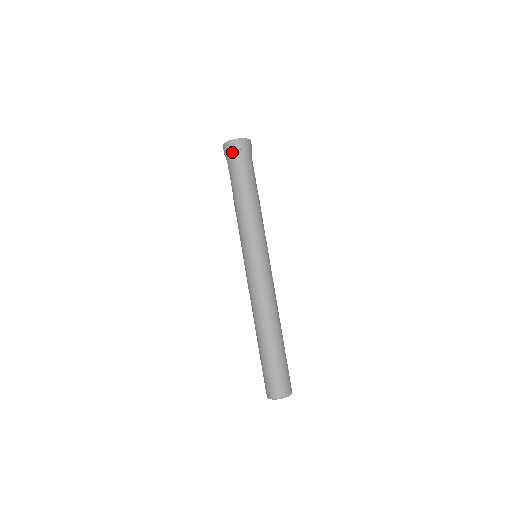
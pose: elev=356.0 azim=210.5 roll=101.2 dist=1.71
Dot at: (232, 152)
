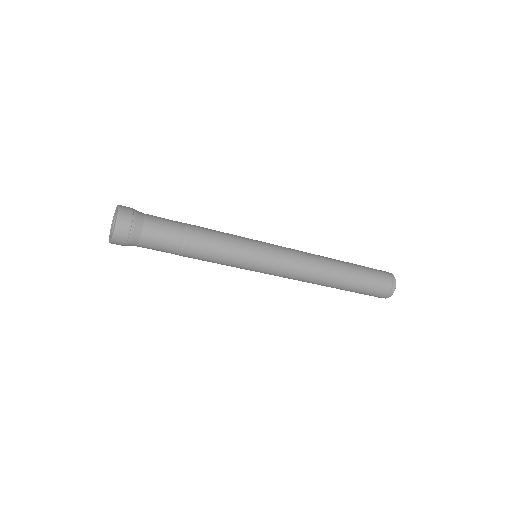
Dot at: (128, 242)
